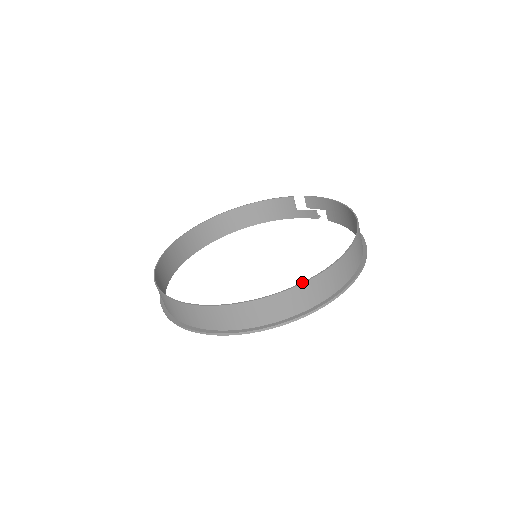
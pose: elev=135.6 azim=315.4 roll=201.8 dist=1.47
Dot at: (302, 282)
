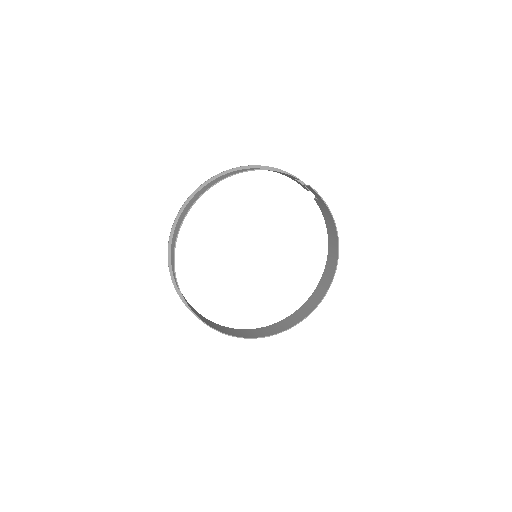
Dot at: occluded
